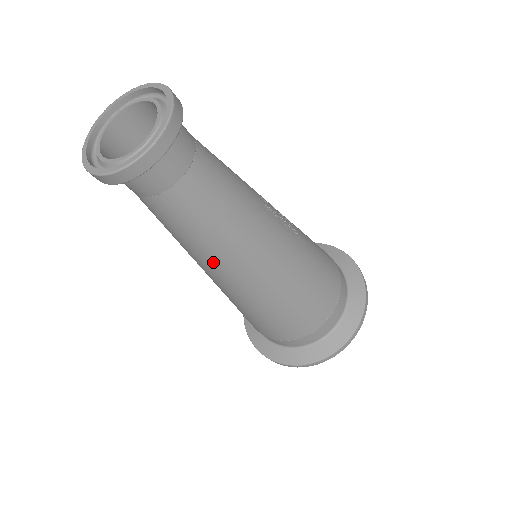
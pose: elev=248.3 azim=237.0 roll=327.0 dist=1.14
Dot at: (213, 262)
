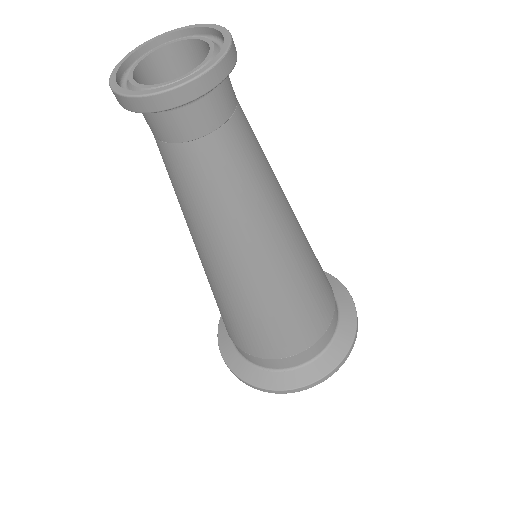
Dot at: (226, 242)
